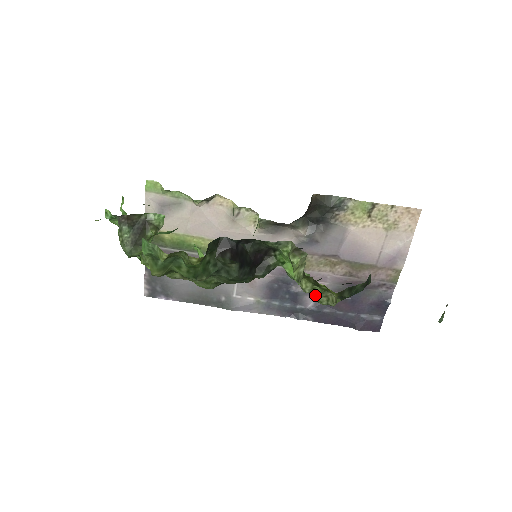
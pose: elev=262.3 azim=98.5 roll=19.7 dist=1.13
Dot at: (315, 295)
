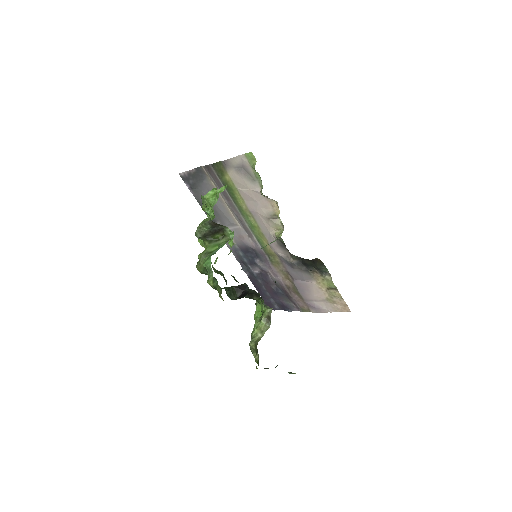
Dot at: occluded
